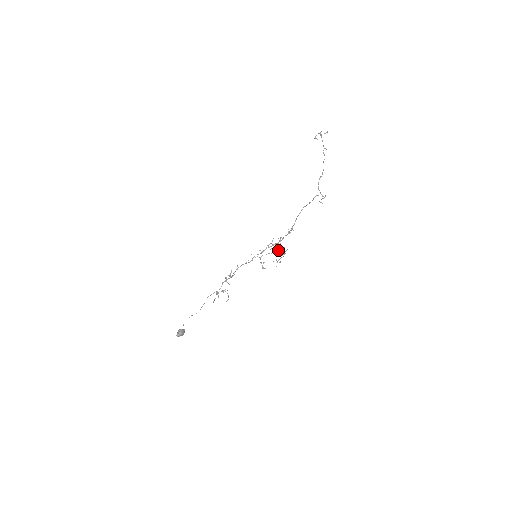
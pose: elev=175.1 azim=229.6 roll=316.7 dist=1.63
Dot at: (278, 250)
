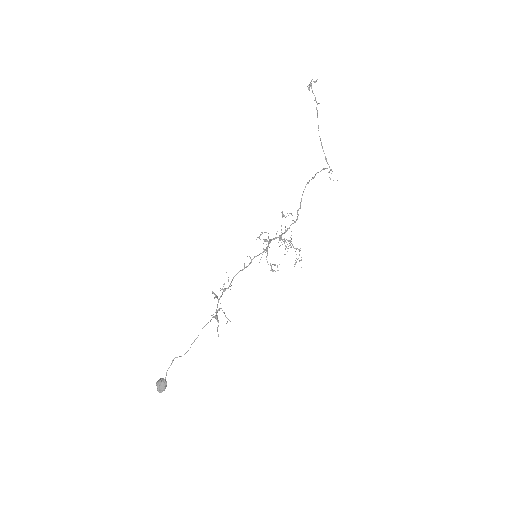
Dot at: (287, 244)
